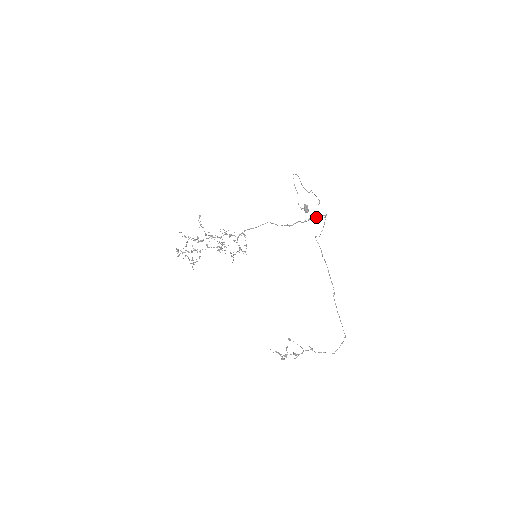
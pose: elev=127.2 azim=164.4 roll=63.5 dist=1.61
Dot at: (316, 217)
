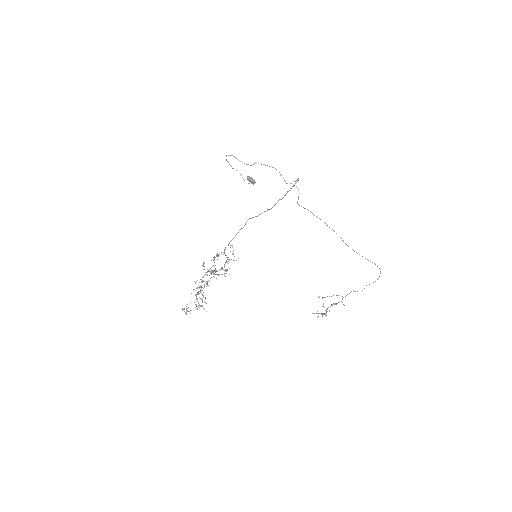
Dot at: occluded
